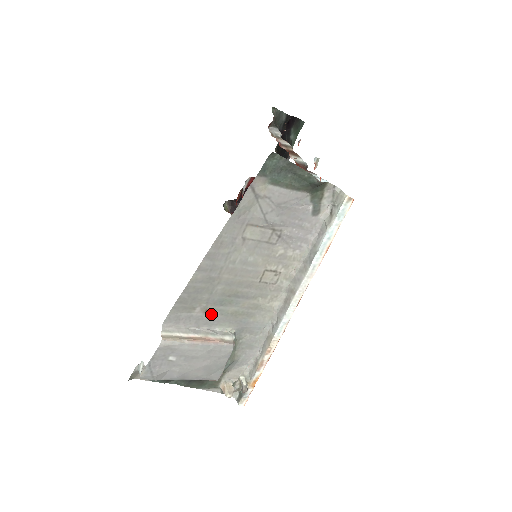
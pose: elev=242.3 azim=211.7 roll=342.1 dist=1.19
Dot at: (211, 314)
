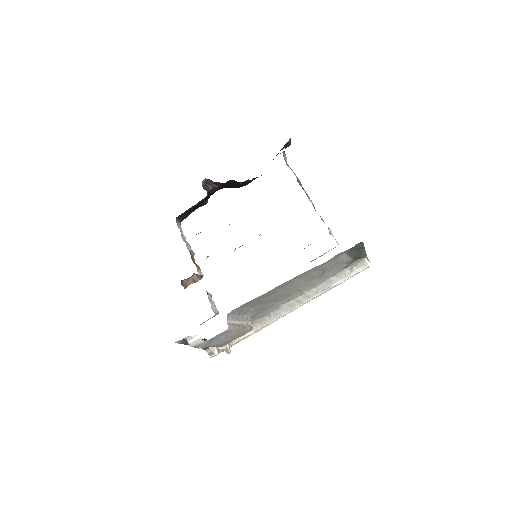
Dot at: (251, 308)
